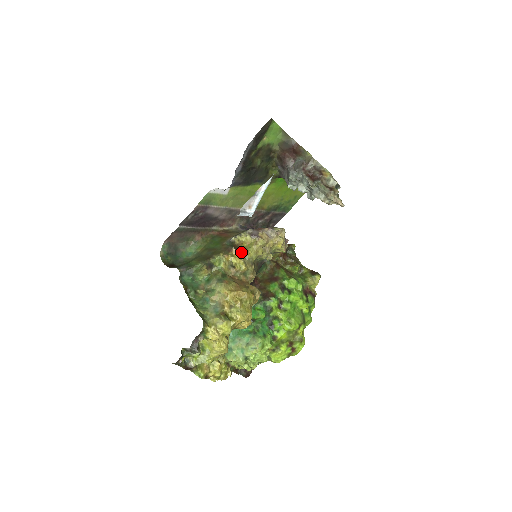
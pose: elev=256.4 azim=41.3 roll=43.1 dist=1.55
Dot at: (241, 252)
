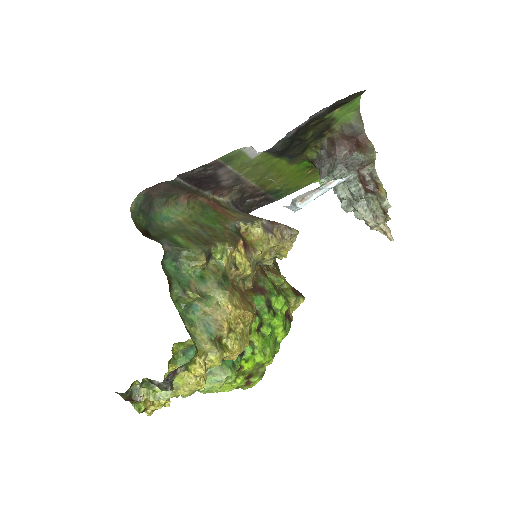
Dot at: (247, 247)
